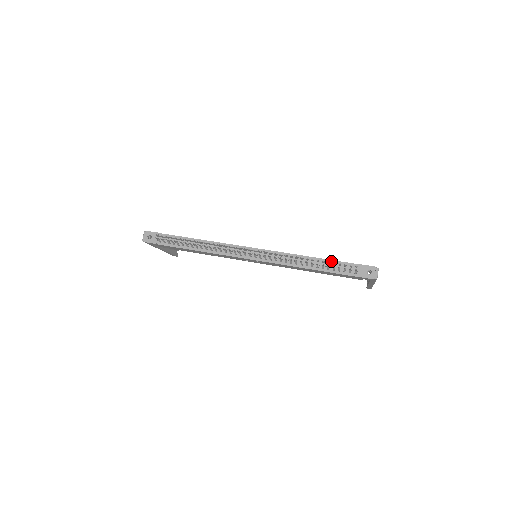
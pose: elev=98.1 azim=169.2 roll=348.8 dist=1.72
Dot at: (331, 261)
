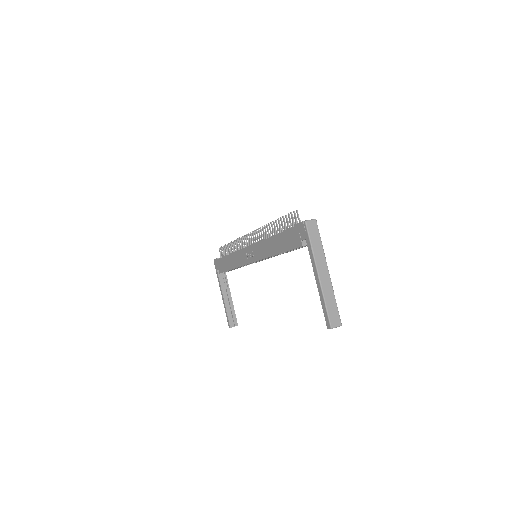
Dot at: occluded
